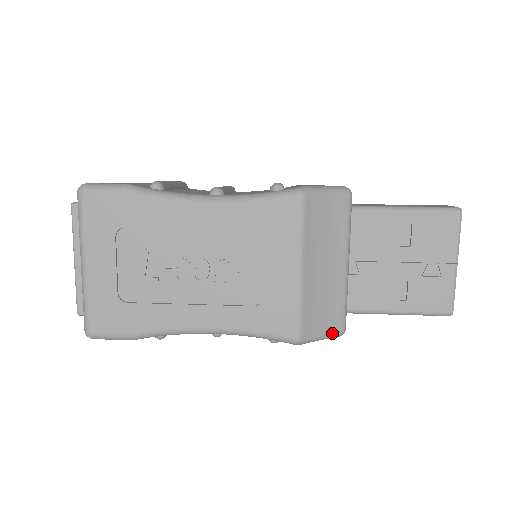
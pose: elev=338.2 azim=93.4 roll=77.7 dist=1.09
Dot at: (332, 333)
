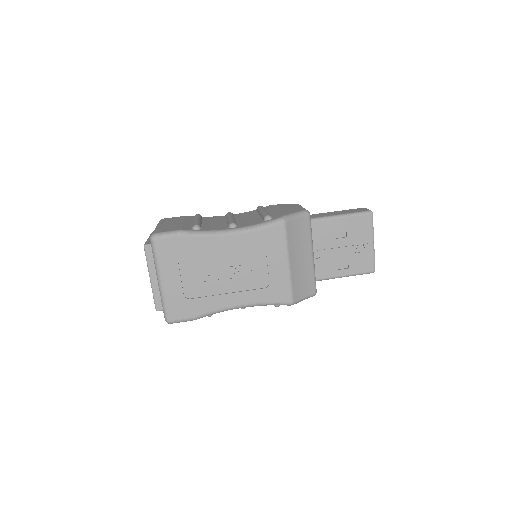
Dot at: (310, 295)
